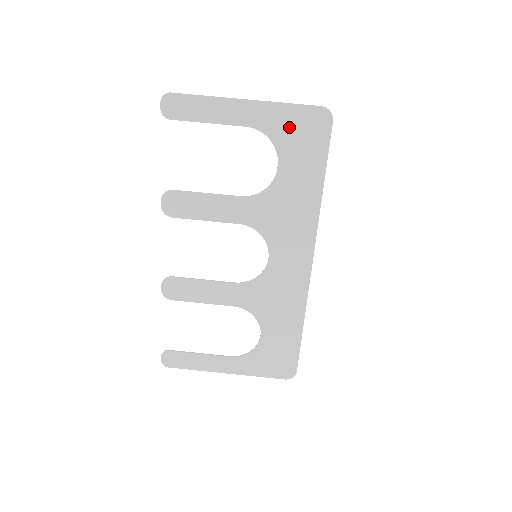
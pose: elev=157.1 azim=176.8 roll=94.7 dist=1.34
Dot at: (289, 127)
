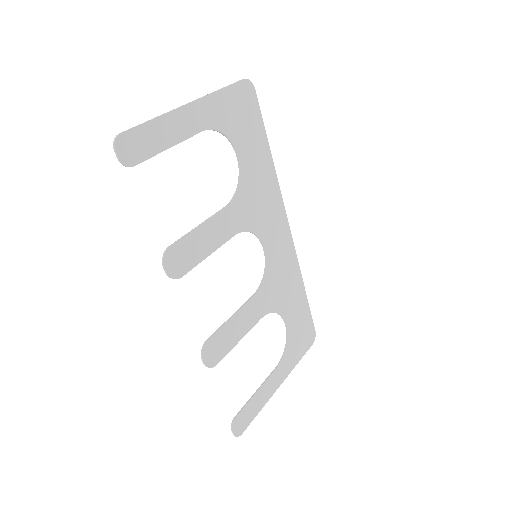
Dot at: (231, 112)
